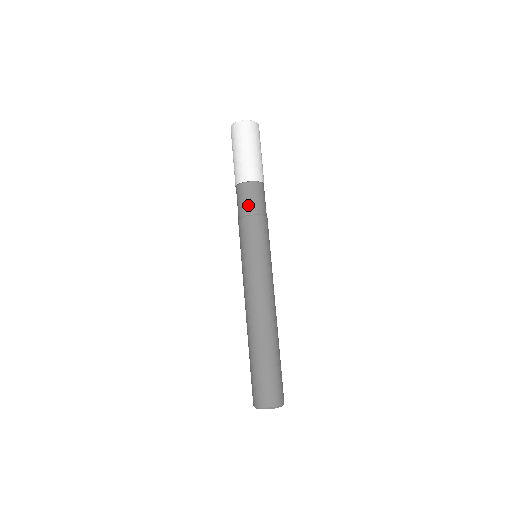
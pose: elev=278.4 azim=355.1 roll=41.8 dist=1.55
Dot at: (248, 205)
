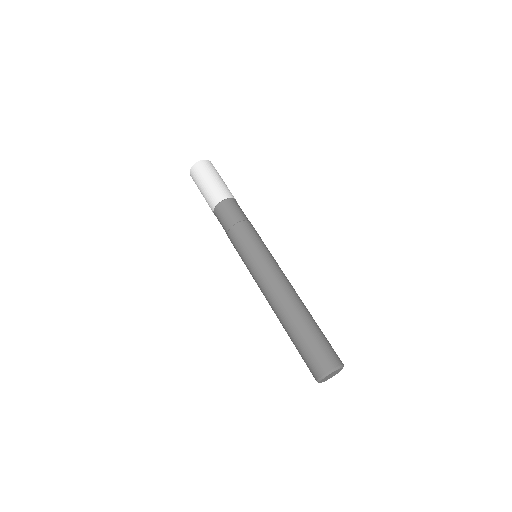
Dot at: (230, 217)
